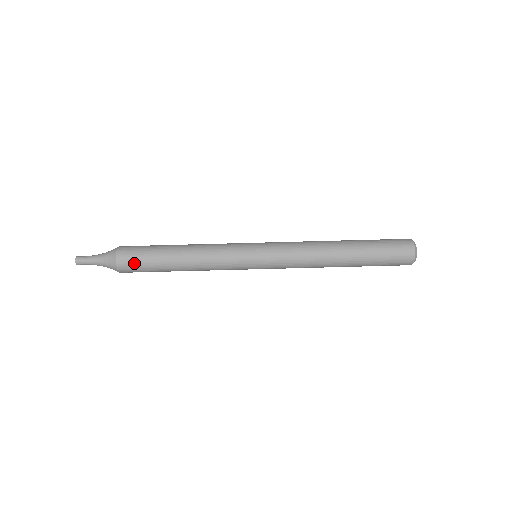
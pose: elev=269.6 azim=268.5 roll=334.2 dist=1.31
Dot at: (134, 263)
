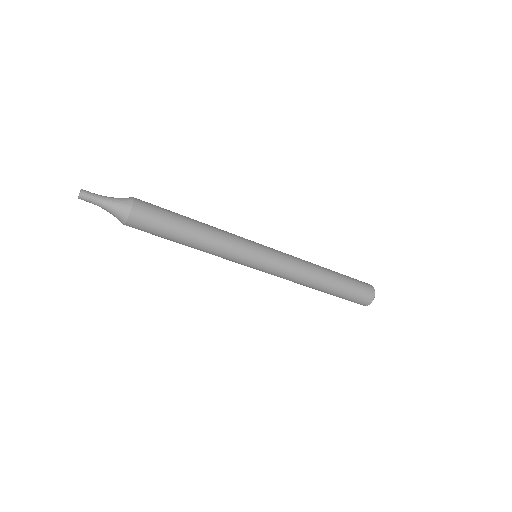
Dot at: occluded
